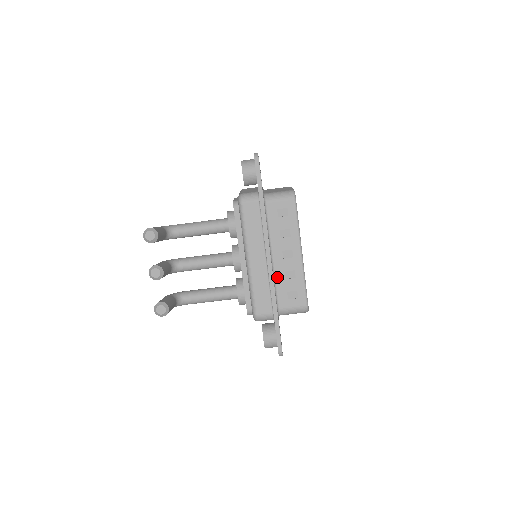
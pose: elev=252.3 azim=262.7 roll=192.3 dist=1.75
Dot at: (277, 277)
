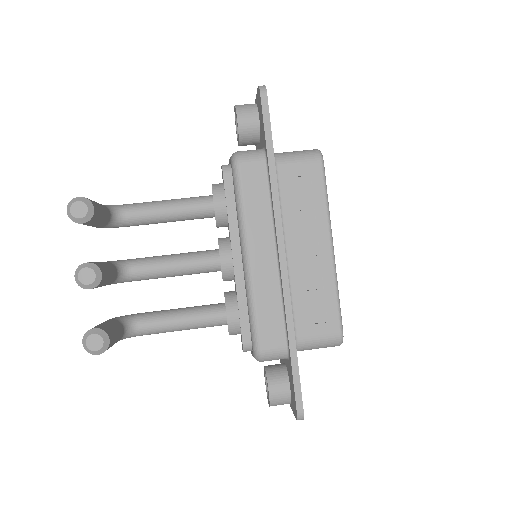
Dot at: (294, 287)
